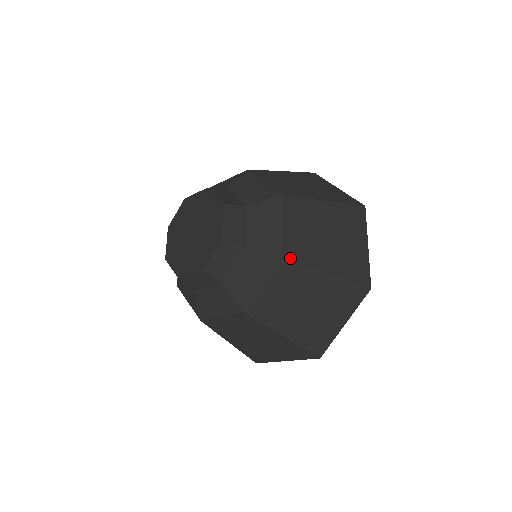
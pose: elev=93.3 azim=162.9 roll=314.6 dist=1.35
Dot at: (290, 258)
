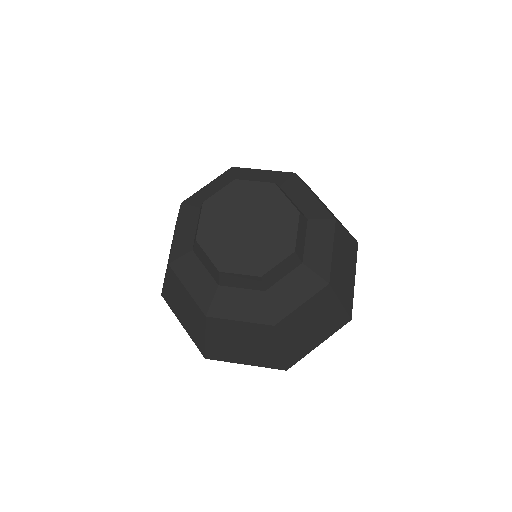
Dot at: (278, 329)
